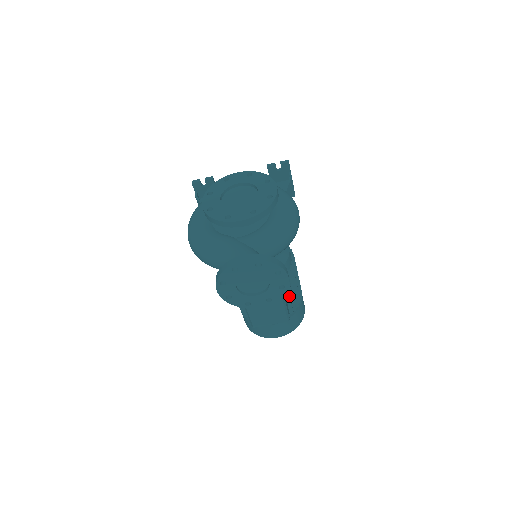
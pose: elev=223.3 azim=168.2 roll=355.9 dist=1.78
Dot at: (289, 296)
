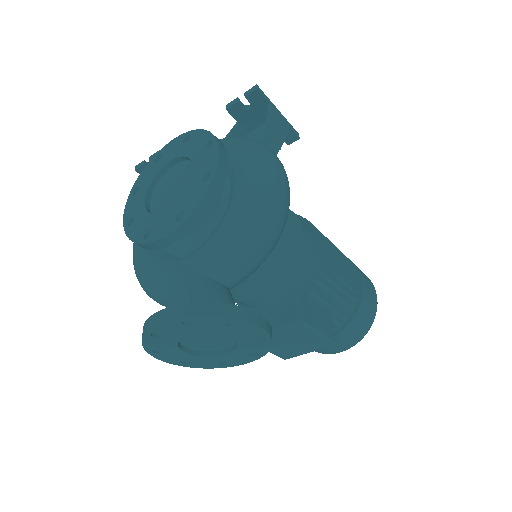
Dot at: (328, 303)
